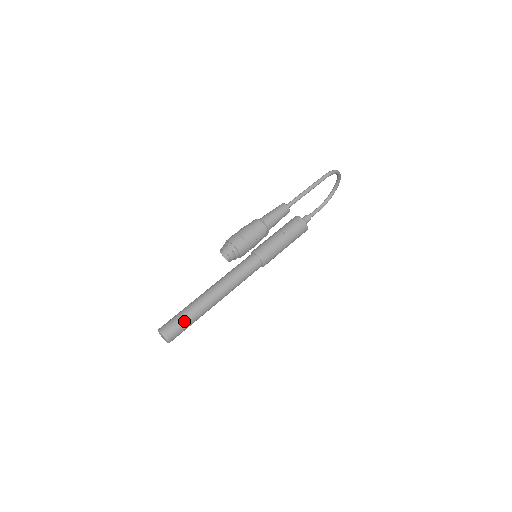
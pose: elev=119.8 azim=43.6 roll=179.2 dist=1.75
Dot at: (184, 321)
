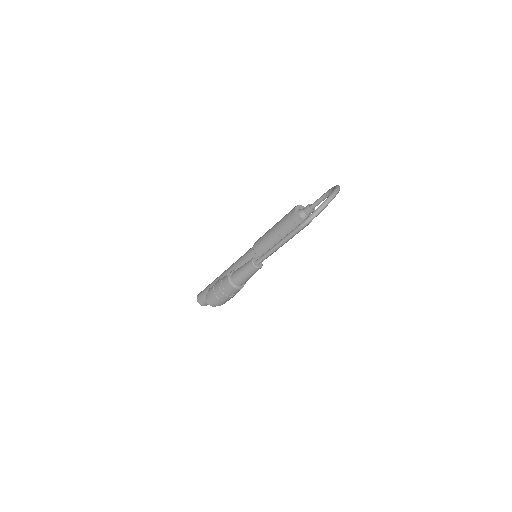
Dot at: occluded
